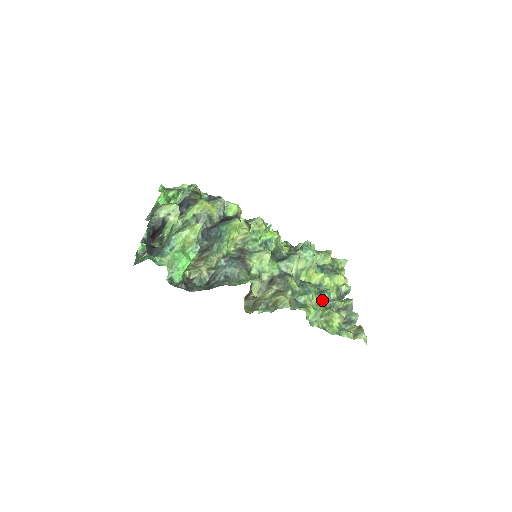
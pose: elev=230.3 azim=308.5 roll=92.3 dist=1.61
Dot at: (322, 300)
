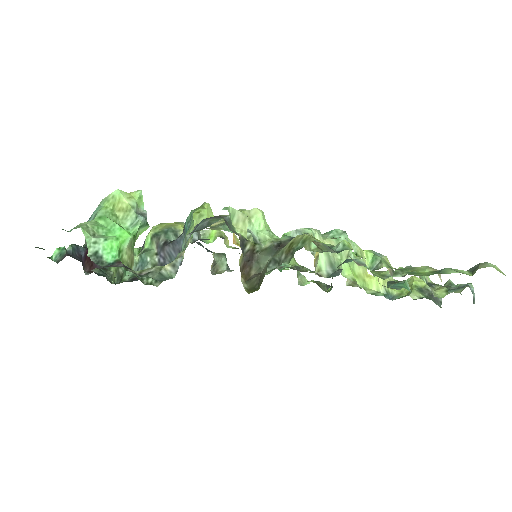
Dot at: (388, 271)
